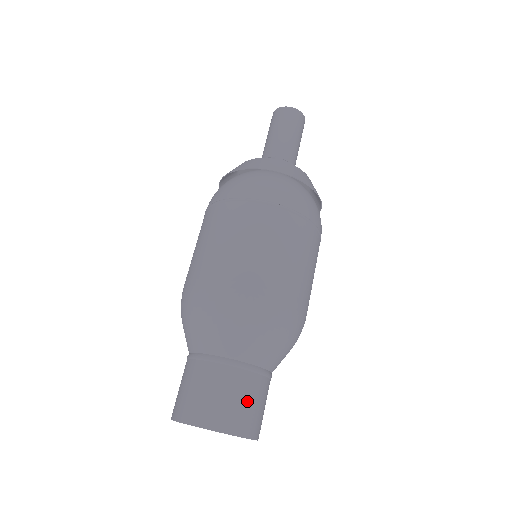
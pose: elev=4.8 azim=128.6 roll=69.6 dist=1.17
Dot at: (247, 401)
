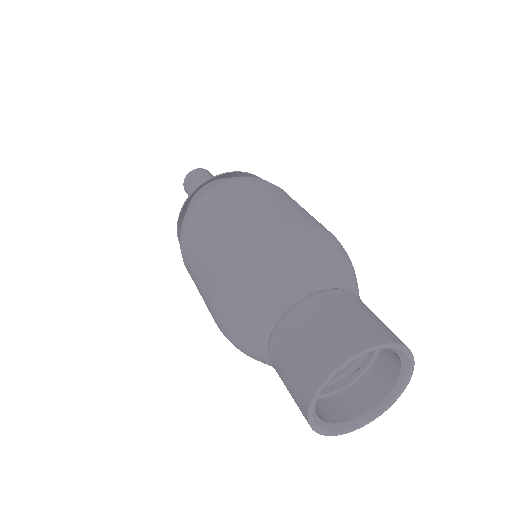
Dot at: (334, 321)
